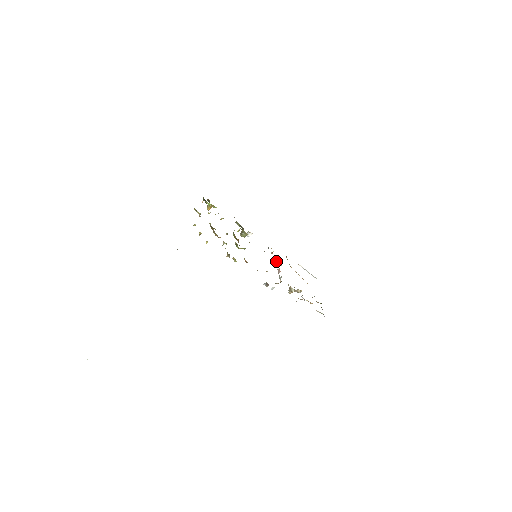
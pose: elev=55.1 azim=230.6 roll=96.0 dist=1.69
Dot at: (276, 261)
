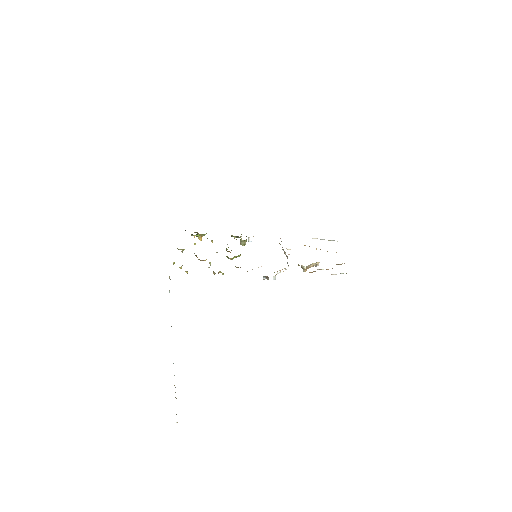
Dot at: (283, 249)
